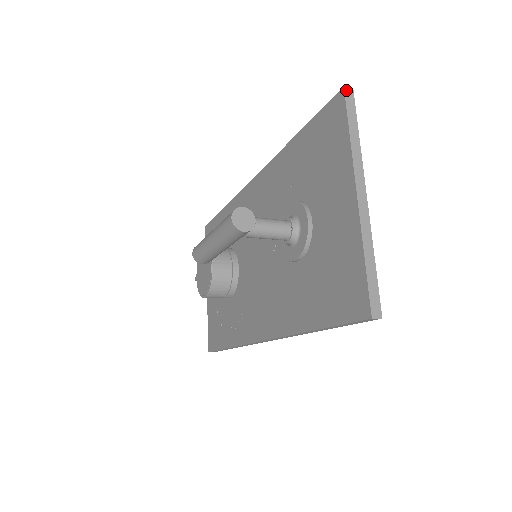
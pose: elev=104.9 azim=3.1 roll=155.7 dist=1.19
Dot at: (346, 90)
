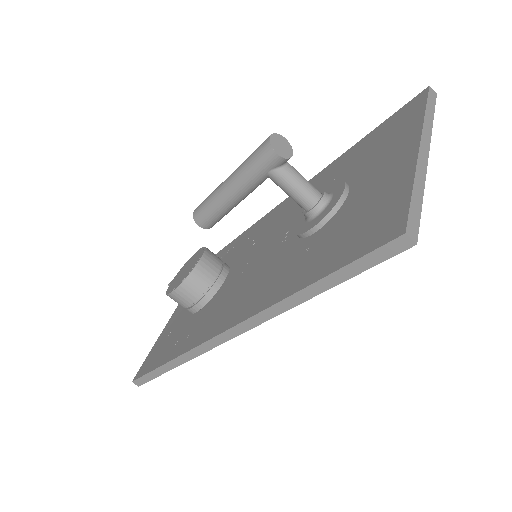
Dot at: (431, 89)
